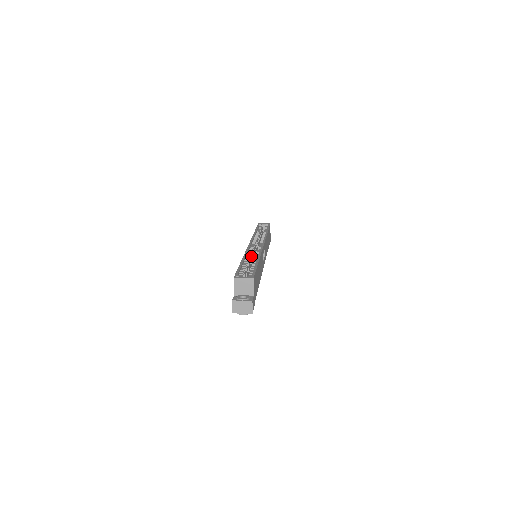
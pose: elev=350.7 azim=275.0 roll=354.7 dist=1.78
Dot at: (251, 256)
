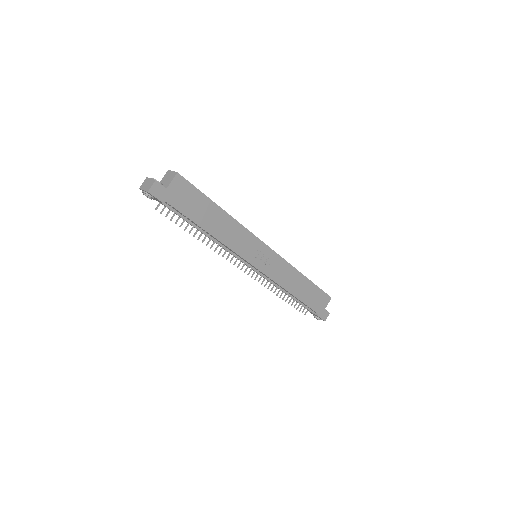
Dot at: occluded
